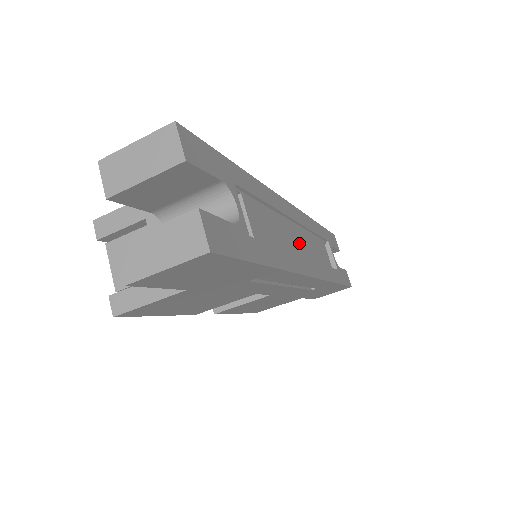
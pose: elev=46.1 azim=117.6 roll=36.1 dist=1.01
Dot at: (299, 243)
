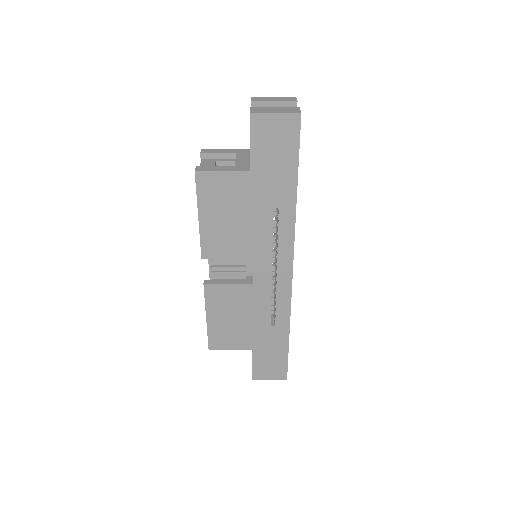
Dot at: occluded
